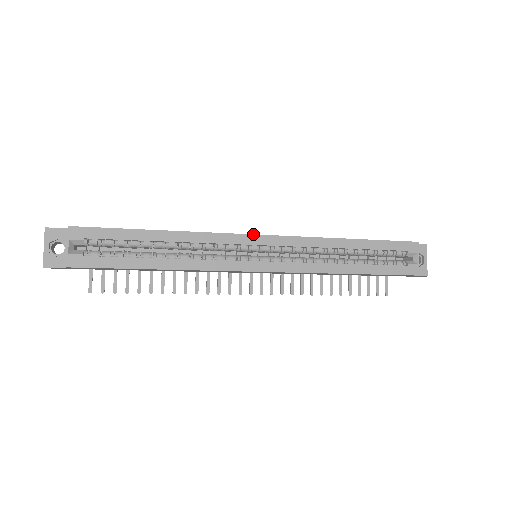
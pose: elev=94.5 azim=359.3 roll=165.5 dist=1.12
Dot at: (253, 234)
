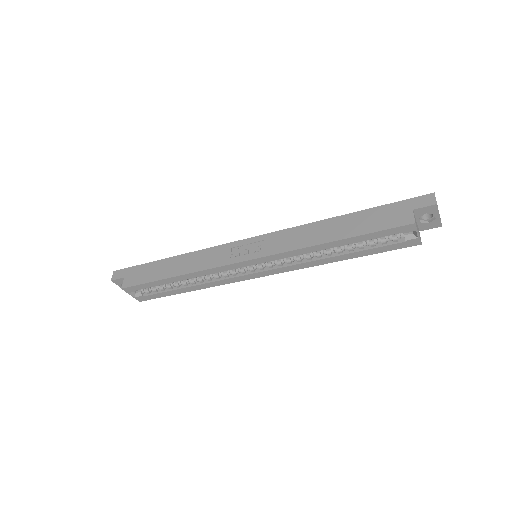
Dot at: (240, 262)
